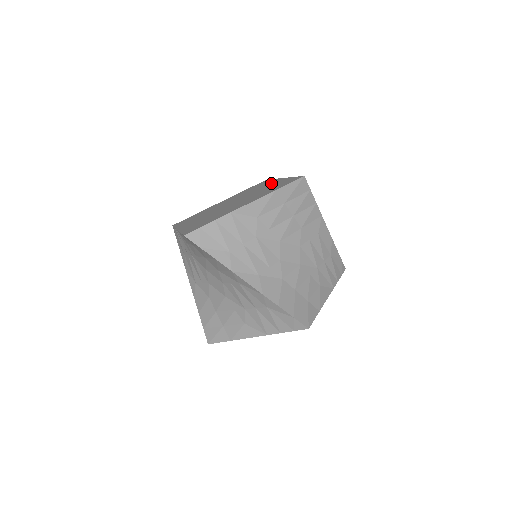
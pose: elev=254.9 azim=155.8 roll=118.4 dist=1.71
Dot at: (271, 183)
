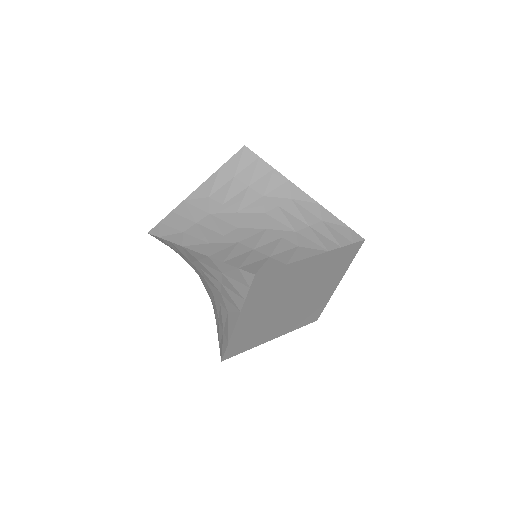
Dot at: occluded
